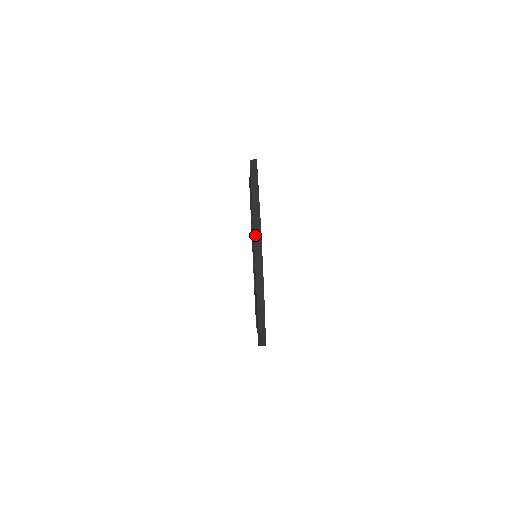
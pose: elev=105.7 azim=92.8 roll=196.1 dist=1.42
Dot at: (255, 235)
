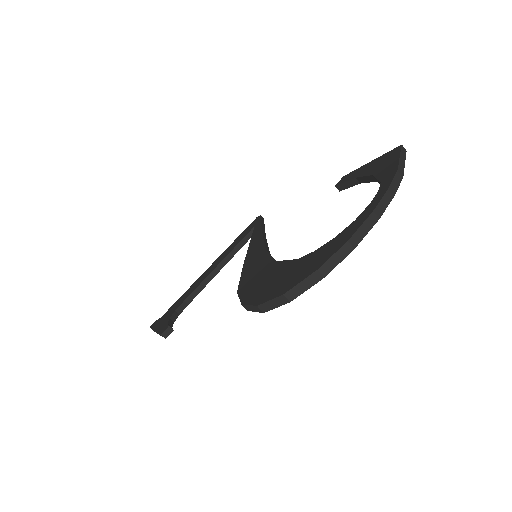
Dot at: (393, 183)
